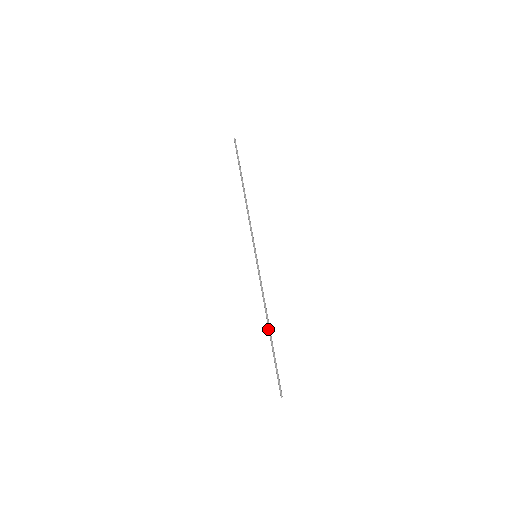
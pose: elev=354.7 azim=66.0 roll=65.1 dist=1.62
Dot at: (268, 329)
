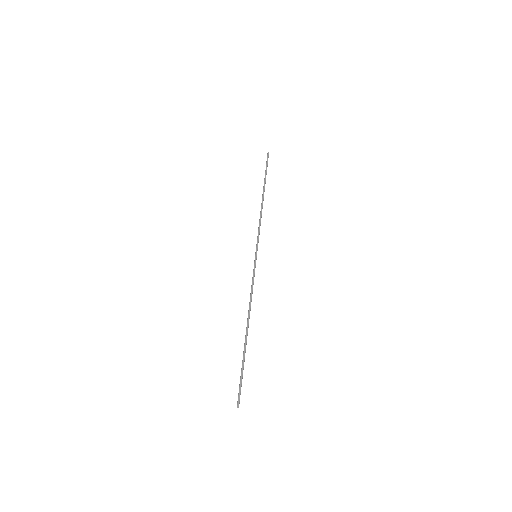
Dot at: (246, 330)
